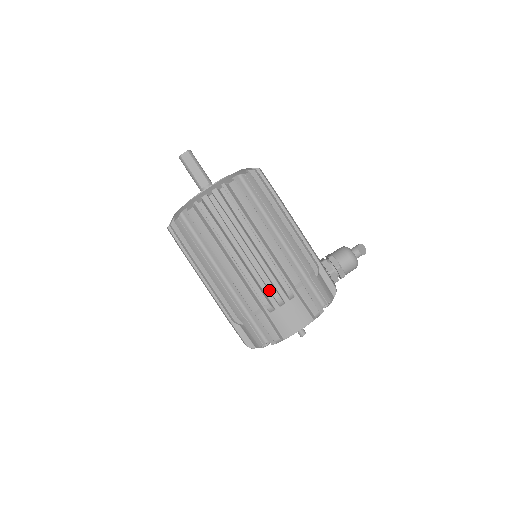
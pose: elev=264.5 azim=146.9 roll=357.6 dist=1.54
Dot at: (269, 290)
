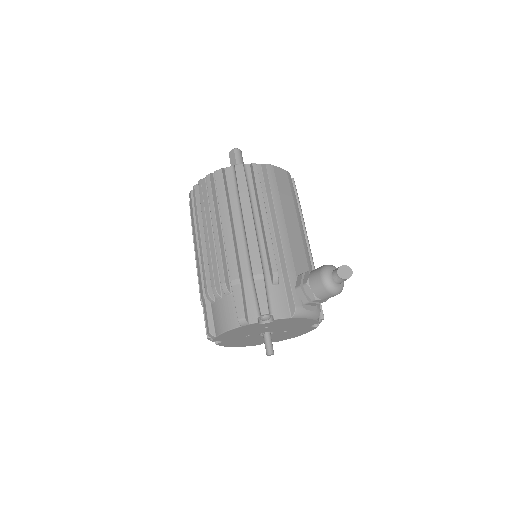
Dot at: (210, 278)
